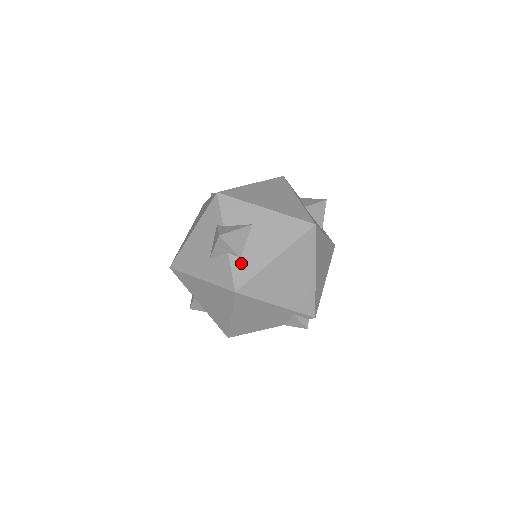
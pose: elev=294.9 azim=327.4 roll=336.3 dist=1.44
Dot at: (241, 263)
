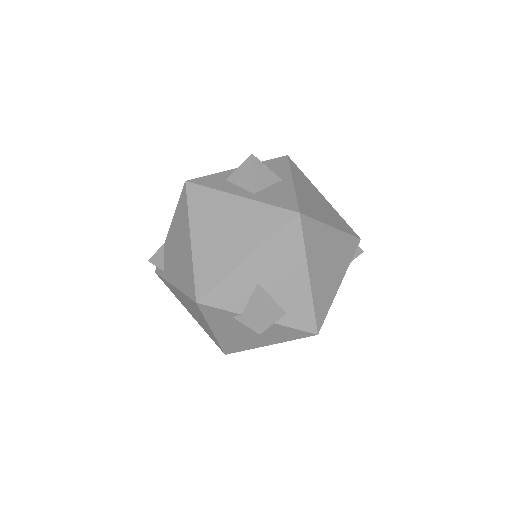
Dot at: (292, 315)
